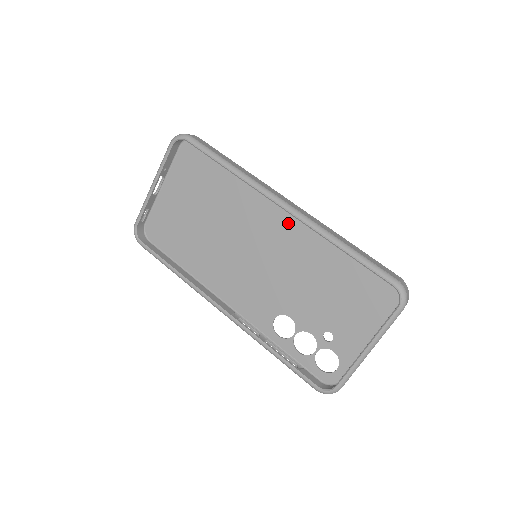
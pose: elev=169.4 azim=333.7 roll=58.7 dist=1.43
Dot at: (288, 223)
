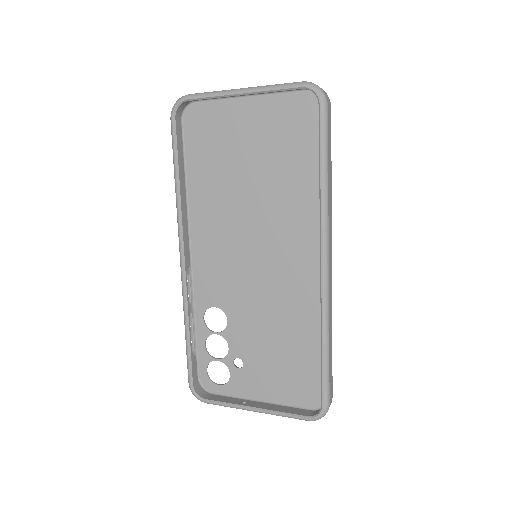
Dot at: (309, 270)
